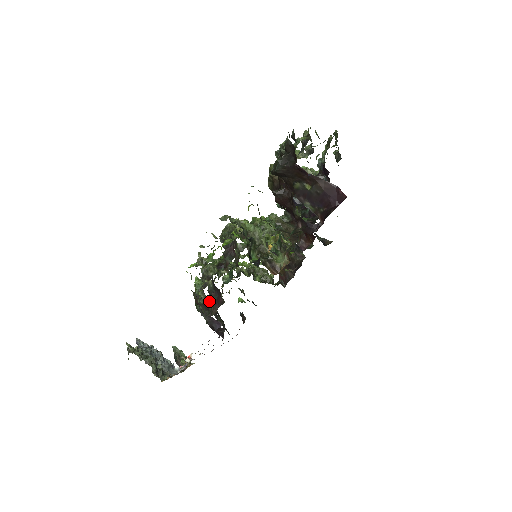
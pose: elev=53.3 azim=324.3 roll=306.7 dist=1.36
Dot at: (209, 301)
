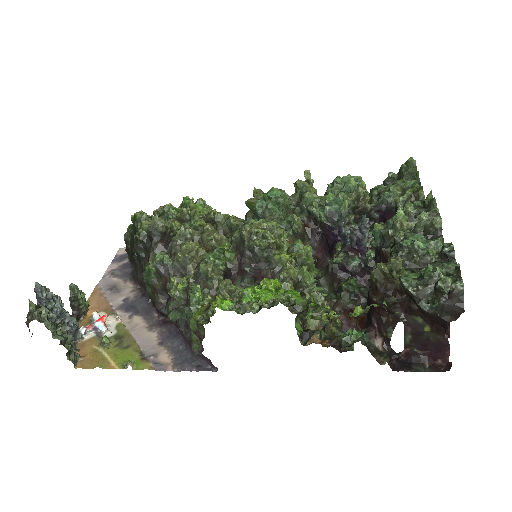
Dot at: (142, 239)
